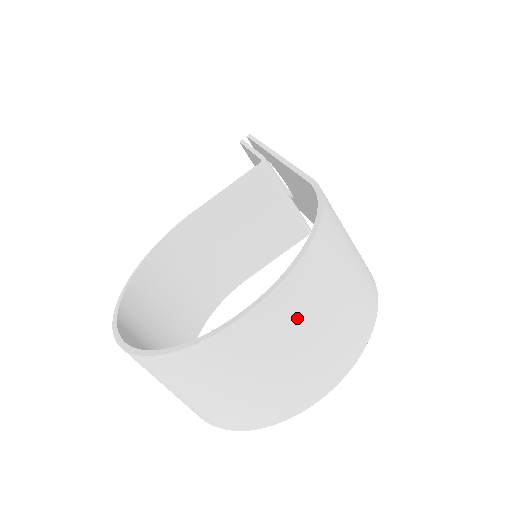
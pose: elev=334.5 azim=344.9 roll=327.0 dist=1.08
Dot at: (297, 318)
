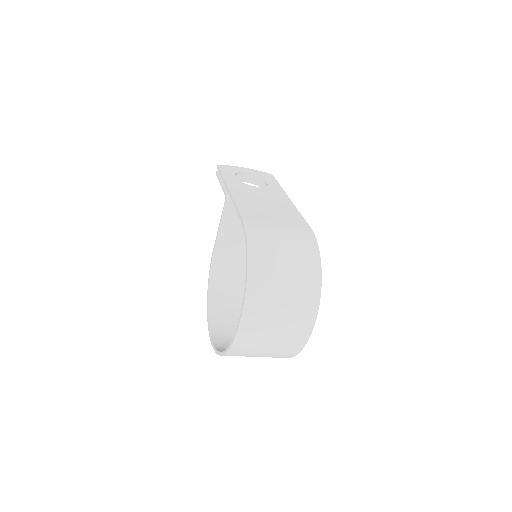
Dot at: (266, 309)
